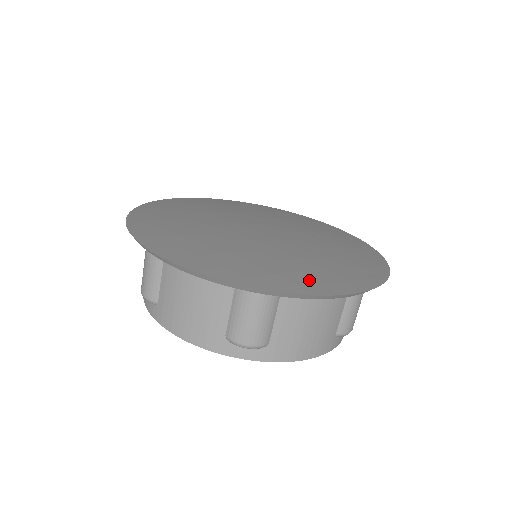
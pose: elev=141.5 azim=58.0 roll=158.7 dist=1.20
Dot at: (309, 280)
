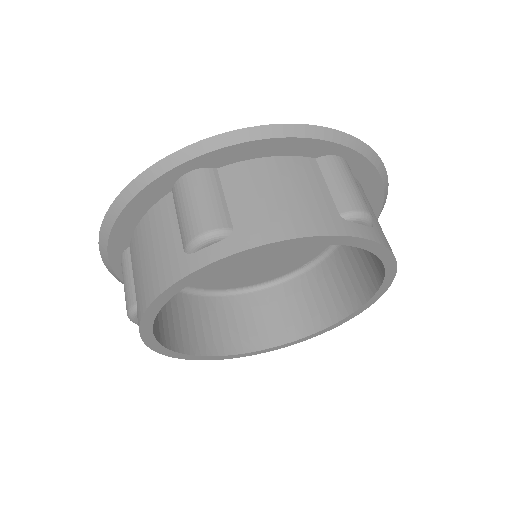
Dot at: occluded
